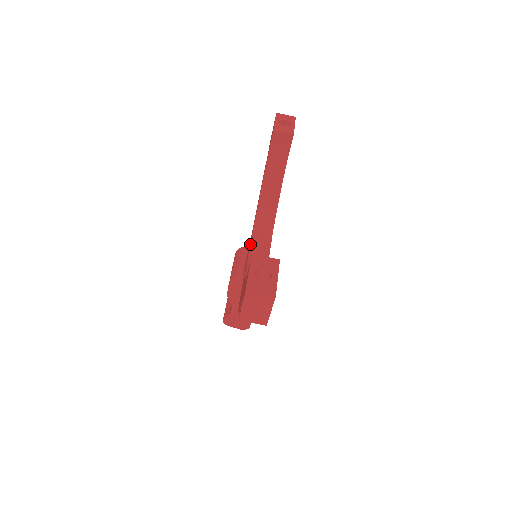
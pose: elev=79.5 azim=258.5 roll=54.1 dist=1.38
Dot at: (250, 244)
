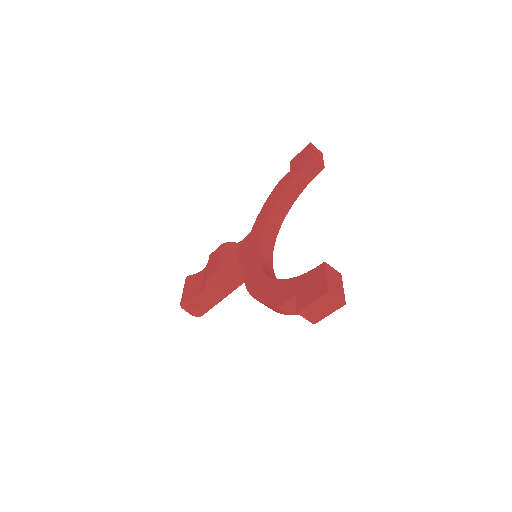
Dot at: (259, 244)
